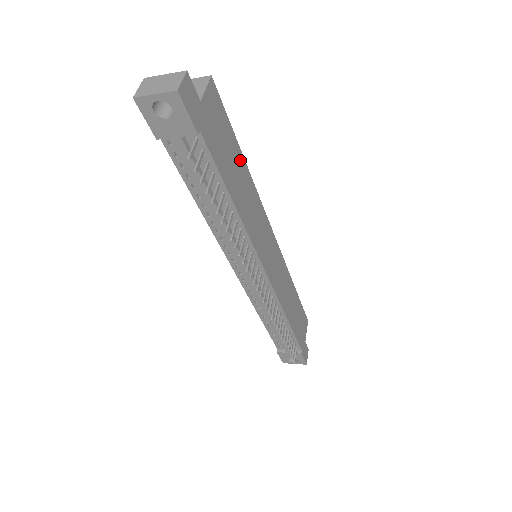
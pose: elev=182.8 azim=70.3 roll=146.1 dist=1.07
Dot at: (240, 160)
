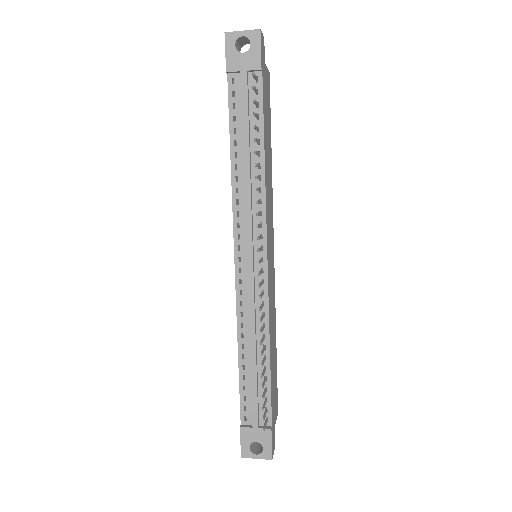
Dot at: (270, 146)
